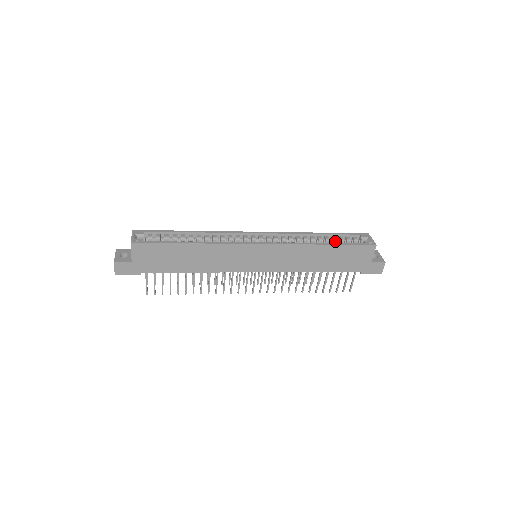
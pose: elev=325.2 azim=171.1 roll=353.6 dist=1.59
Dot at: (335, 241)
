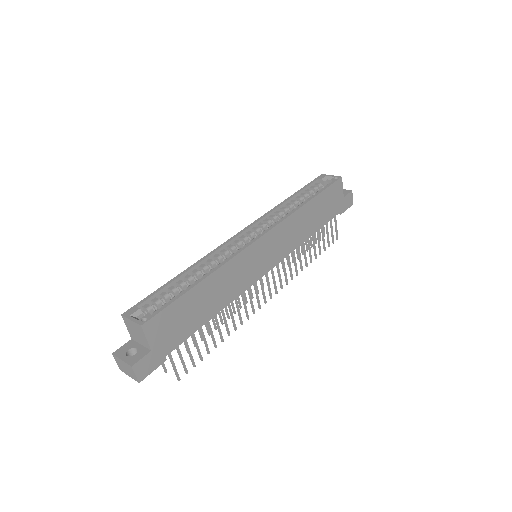
Dot at: (307, 196)
